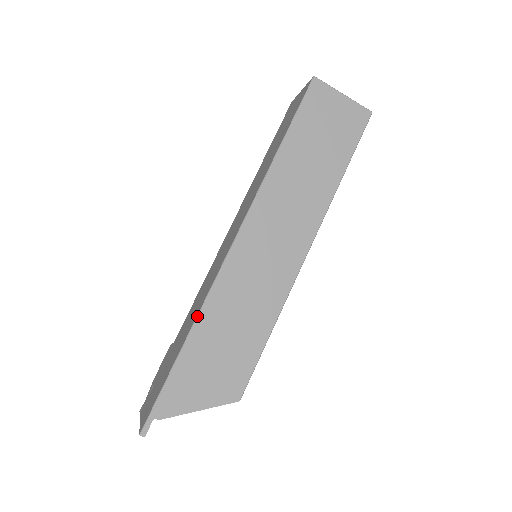
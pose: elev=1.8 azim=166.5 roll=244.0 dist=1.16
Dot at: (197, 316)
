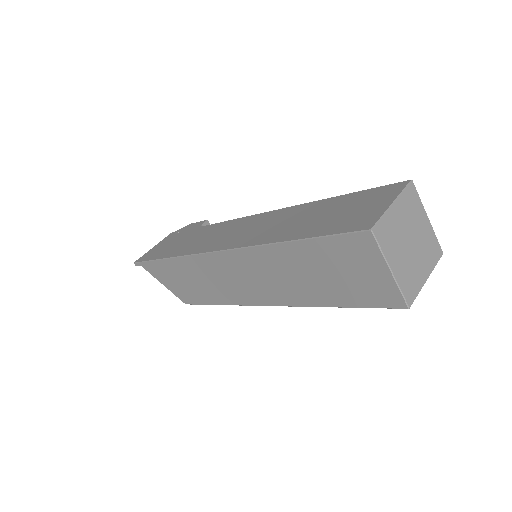
Dot at: (177, 257)
